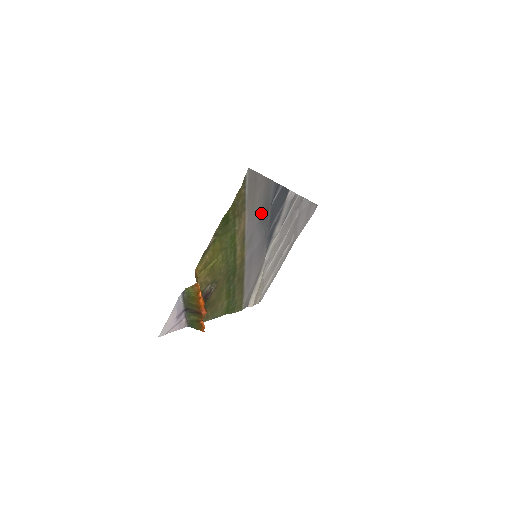
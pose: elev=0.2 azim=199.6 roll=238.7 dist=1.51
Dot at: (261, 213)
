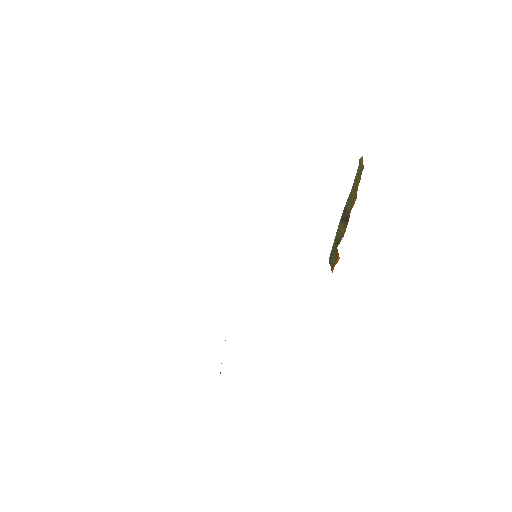
Dot at: occluded
